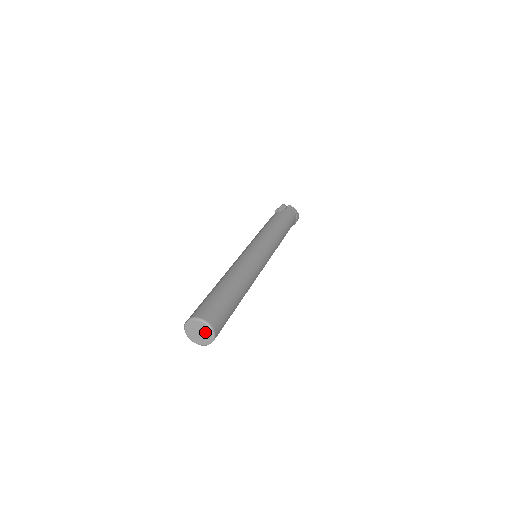
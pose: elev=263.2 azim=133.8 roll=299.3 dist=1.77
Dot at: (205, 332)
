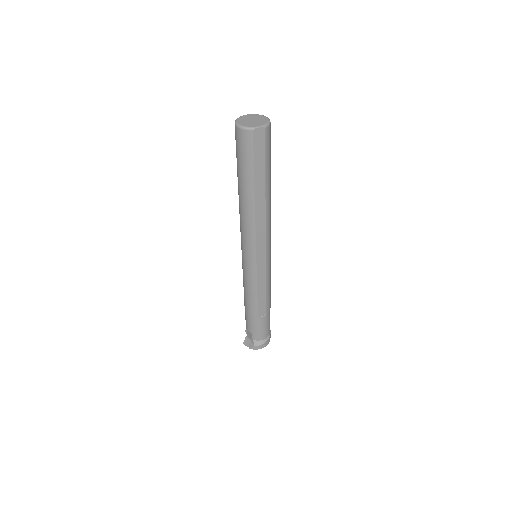
Dot at: (261, 121)
